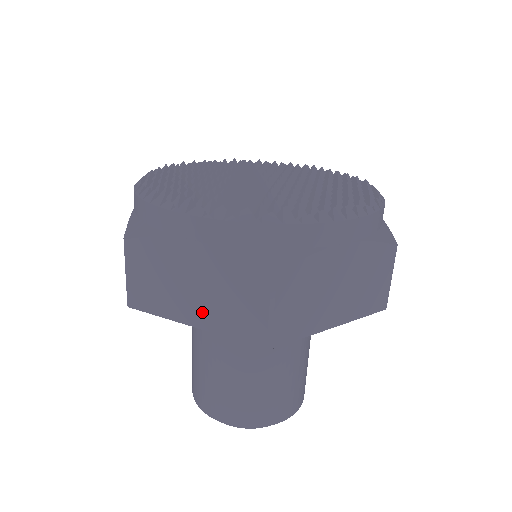
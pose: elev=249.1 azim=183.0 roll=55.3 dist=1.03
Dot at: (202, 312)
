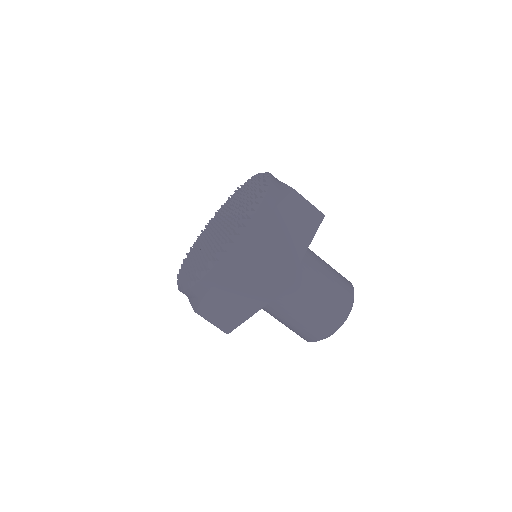
Dot at: (250, 305)
